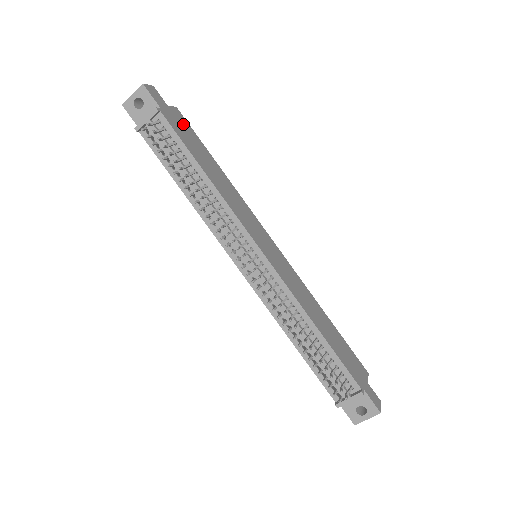
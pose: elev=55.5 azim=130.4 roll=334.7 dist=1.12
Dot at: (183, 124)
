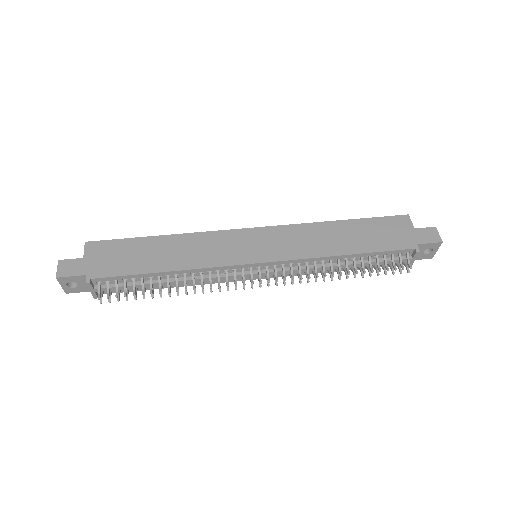
Dot at: (106, 252)
